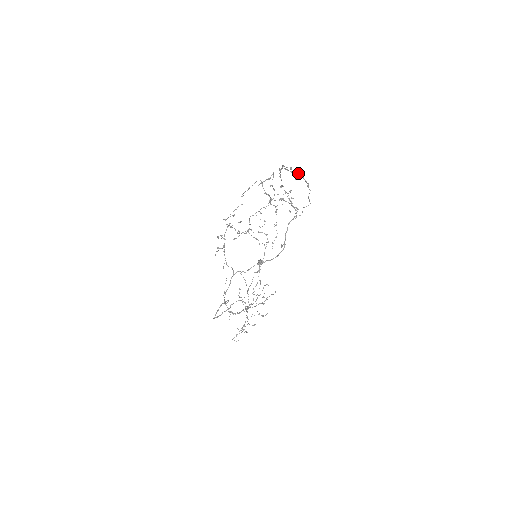
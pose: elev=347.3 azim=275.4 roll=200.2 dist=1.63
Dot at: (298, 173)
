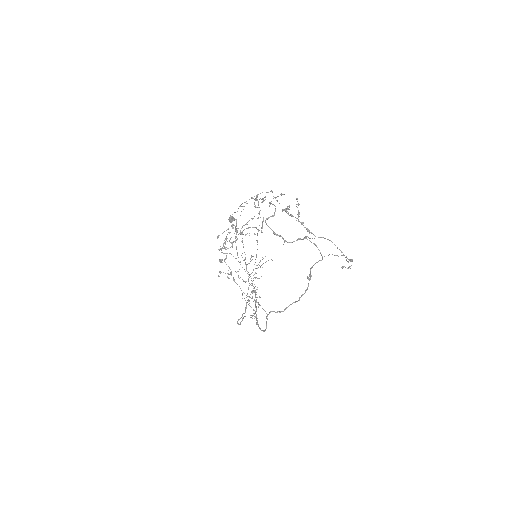
Dot at: (349, 267)
